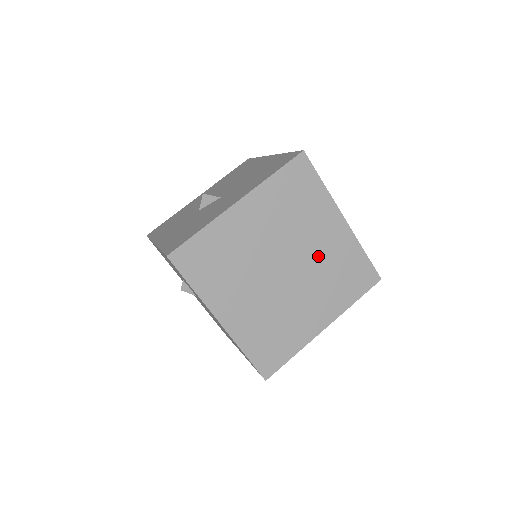
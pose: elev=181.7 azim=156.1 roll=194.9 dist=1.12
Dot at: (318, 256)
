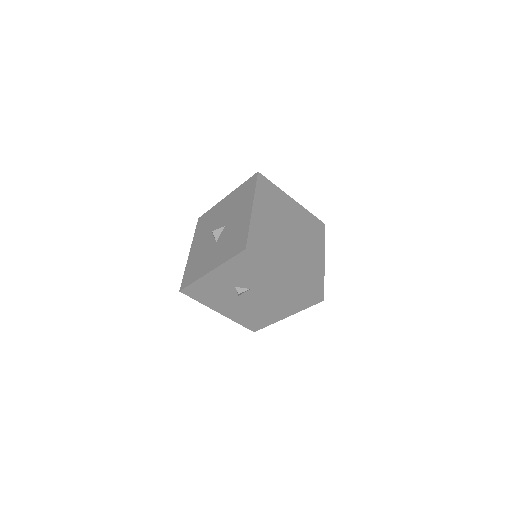
Dot at: (297, 223)
